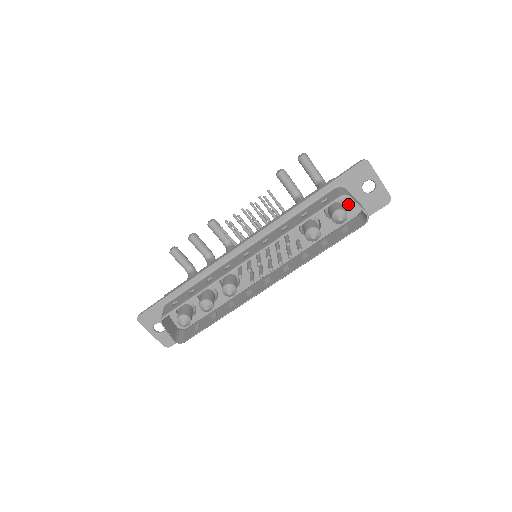
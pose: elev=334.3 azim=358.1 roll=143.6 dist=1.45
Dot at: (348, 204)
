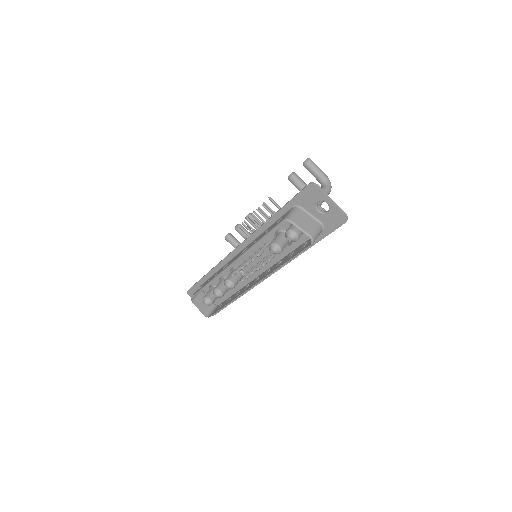
Dot at: occluded
